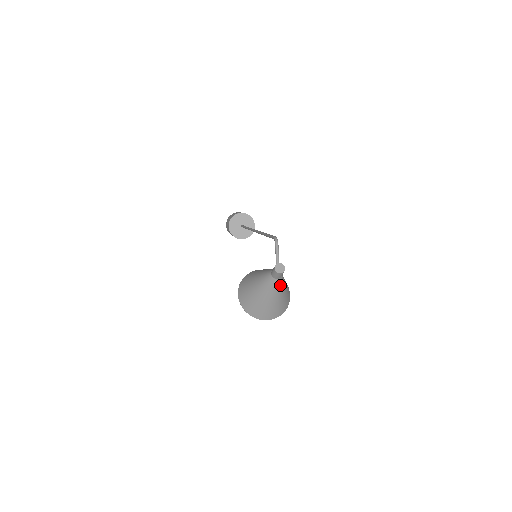
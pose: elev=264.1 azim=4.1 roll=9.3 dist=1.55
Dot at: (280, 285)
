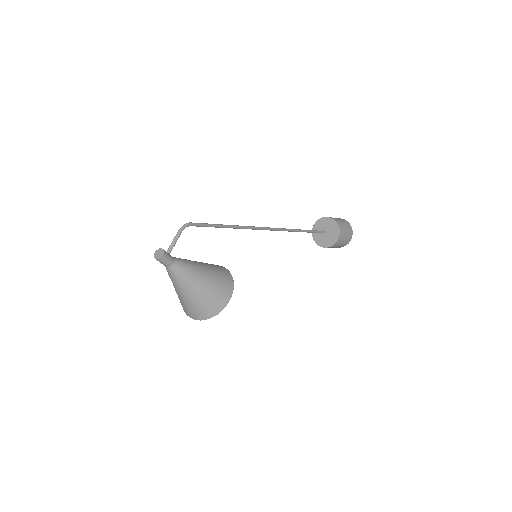
Dot at: (178, 277)
